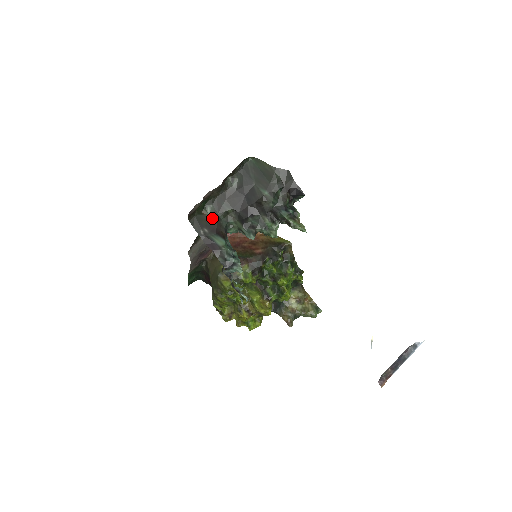
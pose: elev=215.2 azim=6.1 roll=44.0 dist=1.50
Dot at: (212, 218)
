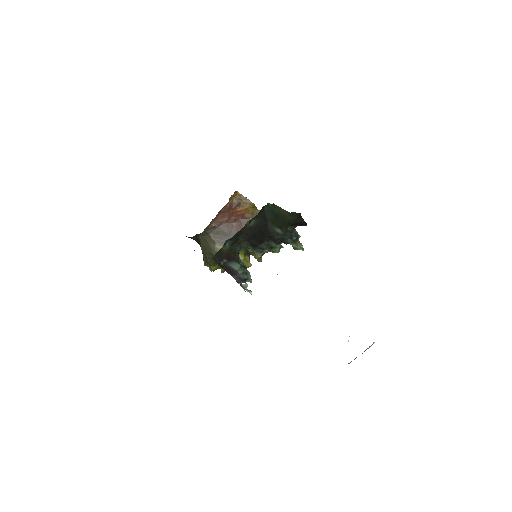
Dot at: (229, 250)
